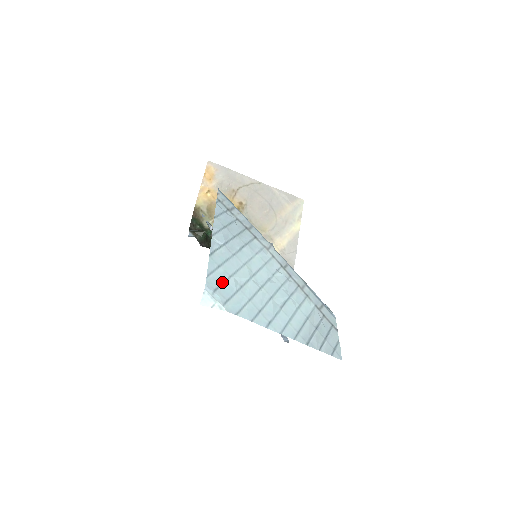
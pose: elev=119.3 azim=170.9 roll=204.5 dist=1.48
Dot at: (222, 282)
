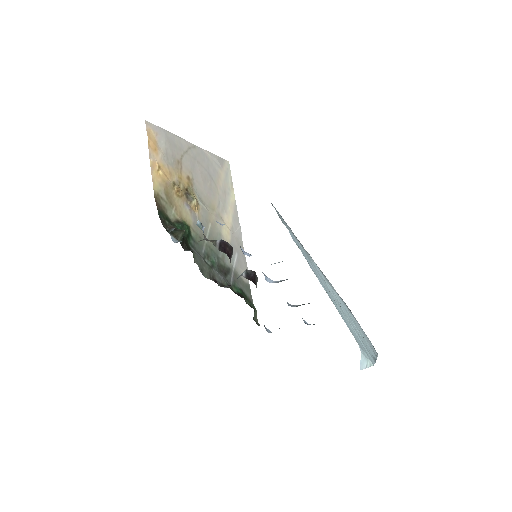
Dot at: (352, 332)
